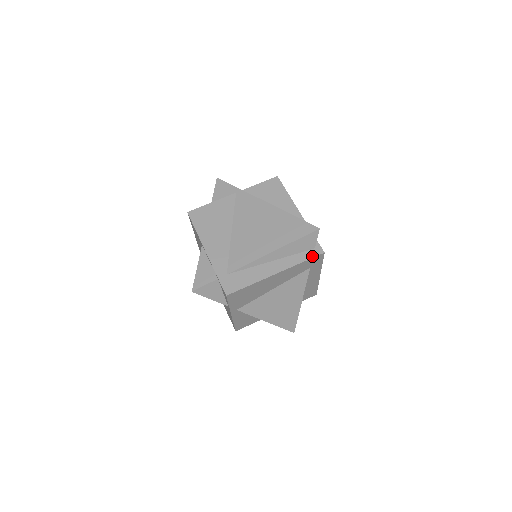
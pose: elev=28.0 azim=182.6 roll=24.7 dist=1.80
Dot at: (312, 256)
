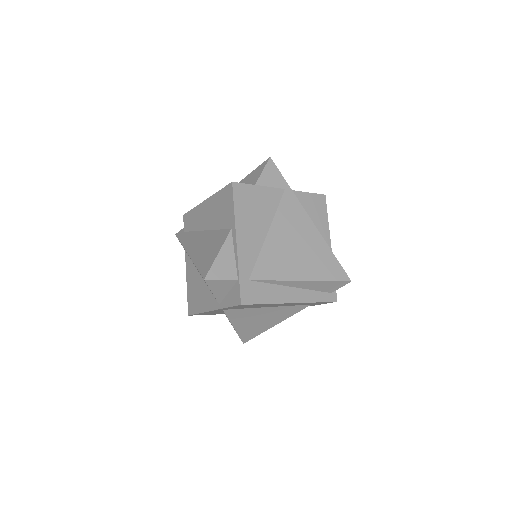
Dot at: (327, 300)
